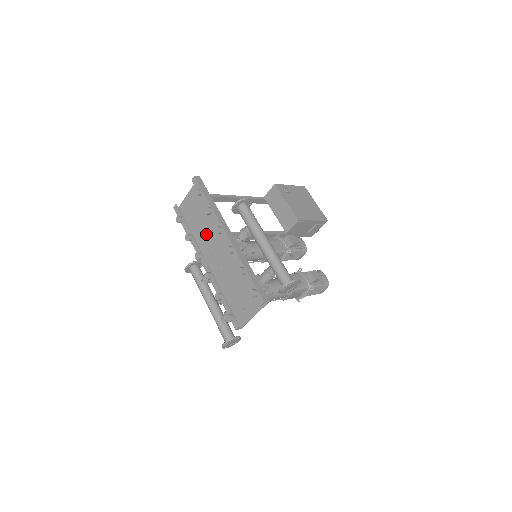
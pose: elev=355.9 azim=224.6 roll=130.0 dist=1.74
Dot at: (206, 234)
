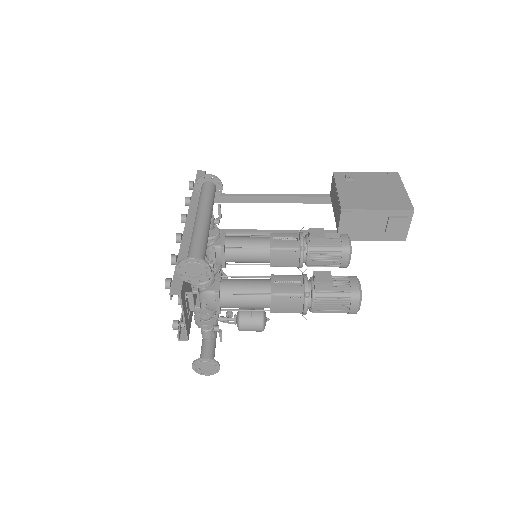
Dot at: occluded
